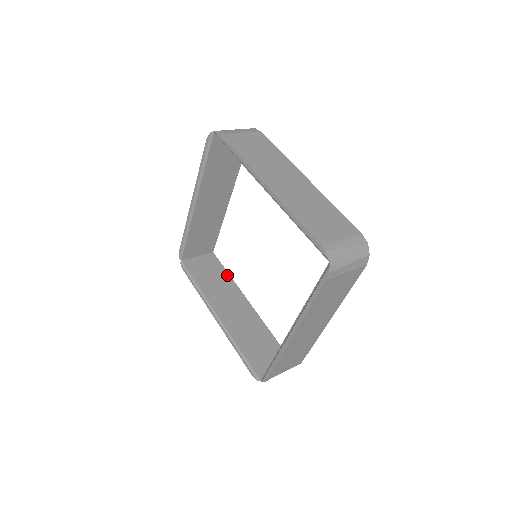
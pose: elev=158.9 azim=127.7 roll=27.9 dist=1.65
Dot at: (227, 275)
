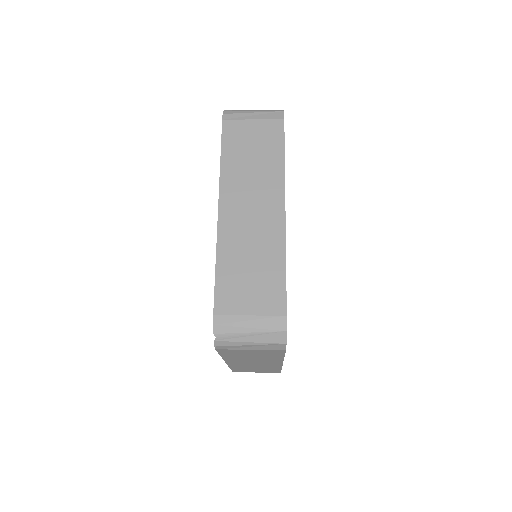
Dot at: occluded
